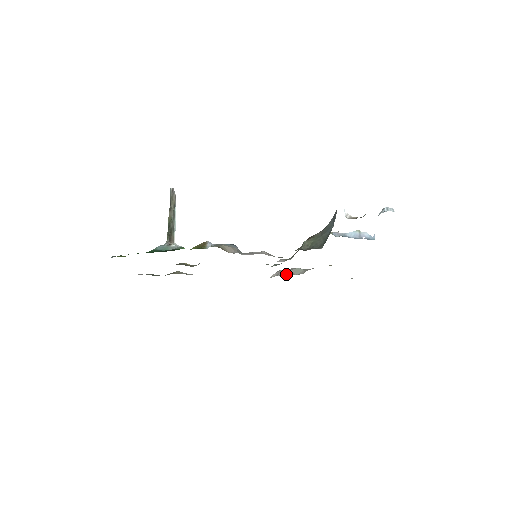
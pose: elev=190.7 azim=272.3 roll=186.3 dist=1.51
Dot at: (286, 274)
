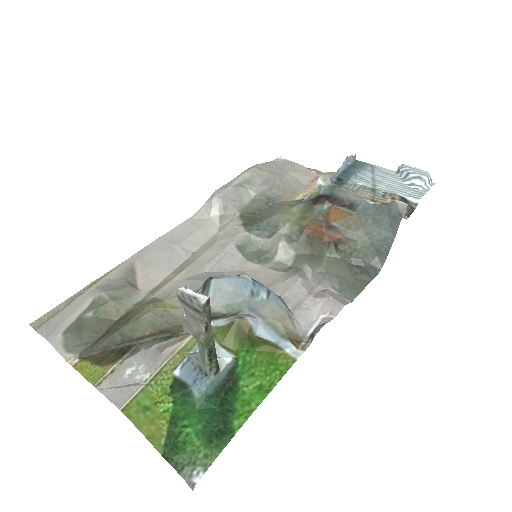
Dot at: (236, 210)
